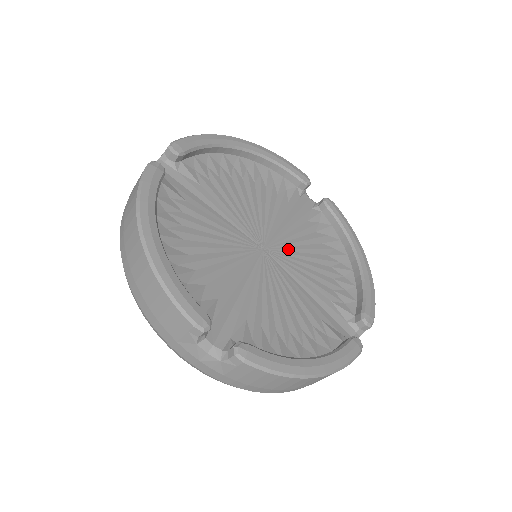
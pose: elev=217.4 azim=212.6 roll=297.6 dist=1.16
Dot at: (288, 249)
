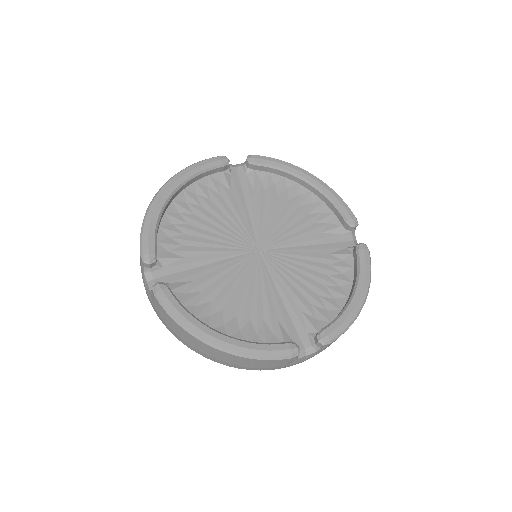
Dot at: (268, 230)
